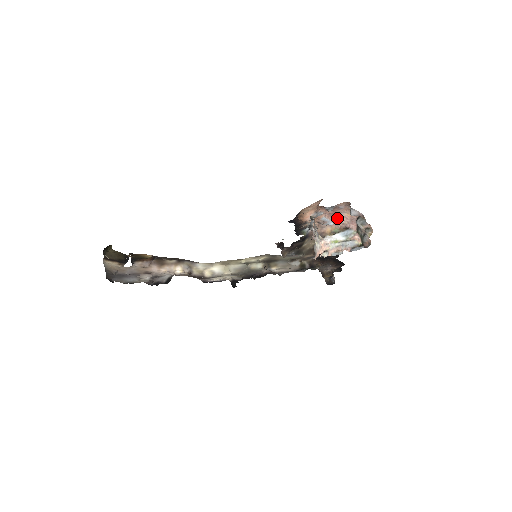
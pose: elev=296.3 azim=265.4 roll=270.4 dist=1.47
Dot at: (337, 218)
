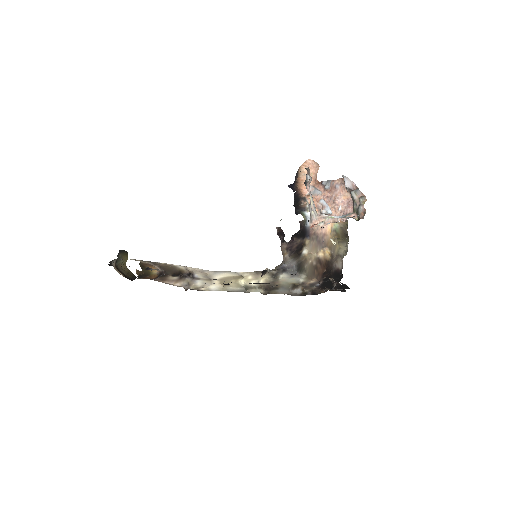
Dot at: (335, 205)
